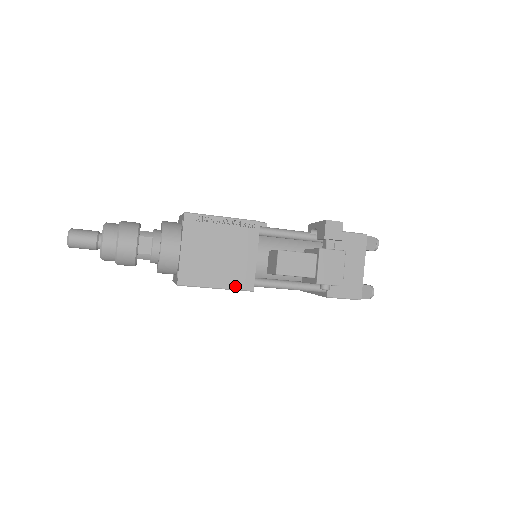
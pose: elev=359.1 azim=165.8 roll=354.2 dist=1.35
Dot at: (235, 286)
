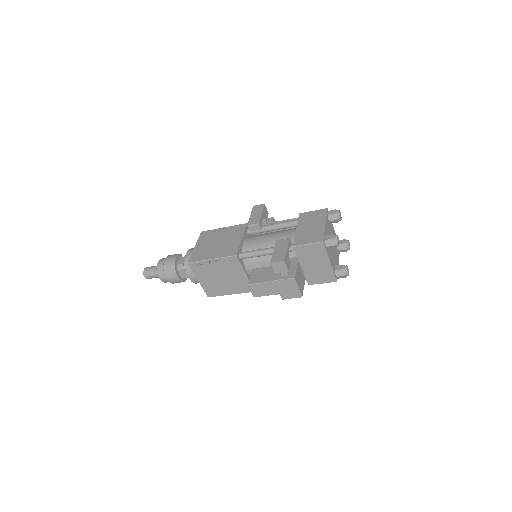
Dot at: (242, 292)
